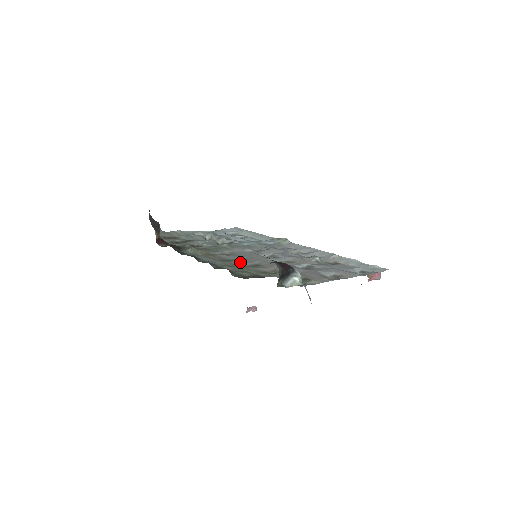
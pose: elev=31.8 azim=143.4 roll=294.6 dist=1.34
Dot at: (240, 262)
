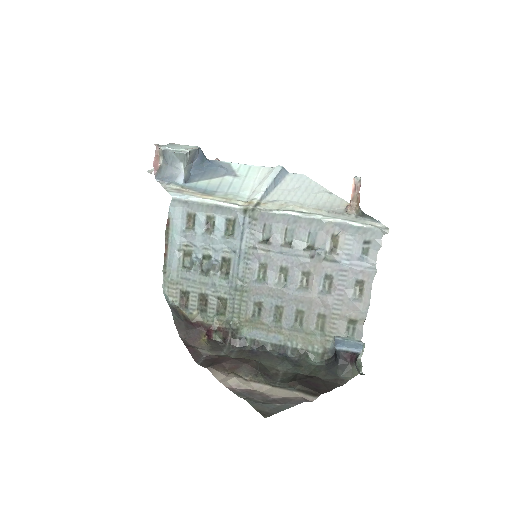
Dot at: (286, 319)
